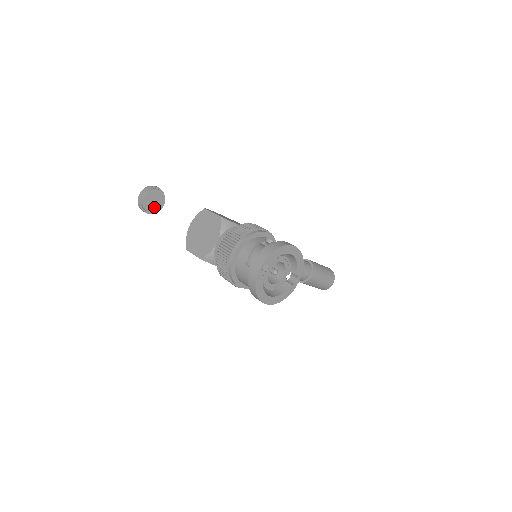
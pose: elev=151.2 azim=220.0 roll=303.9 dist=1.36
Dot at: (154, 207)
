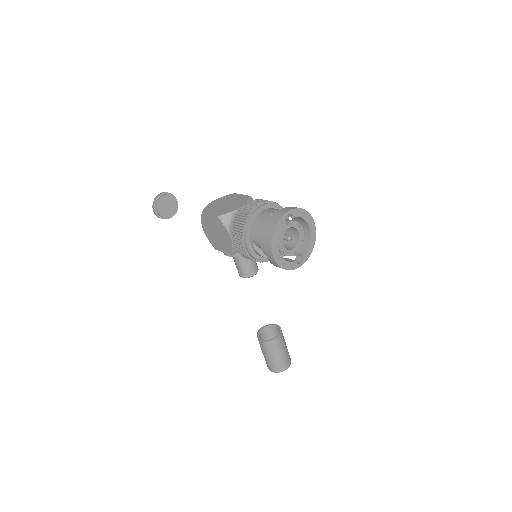
Dot at: (165, 211)
